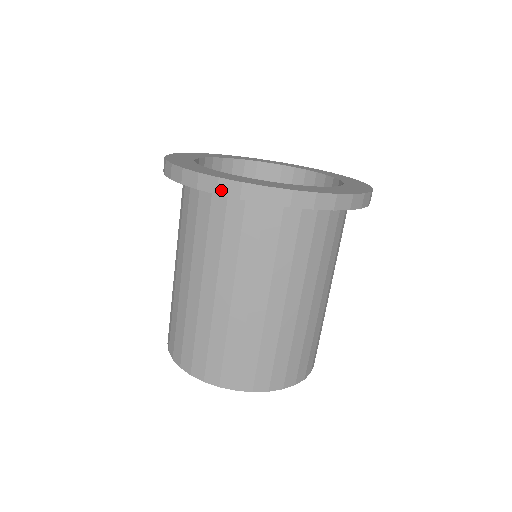
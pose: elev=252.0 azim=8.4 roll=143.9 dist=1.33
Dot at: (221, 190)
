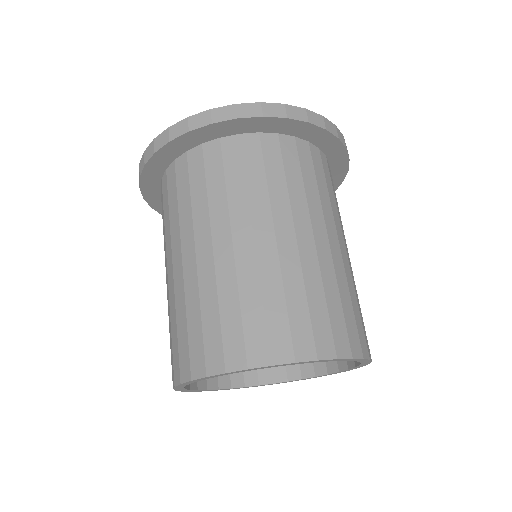
Dot at: (146, 159)
